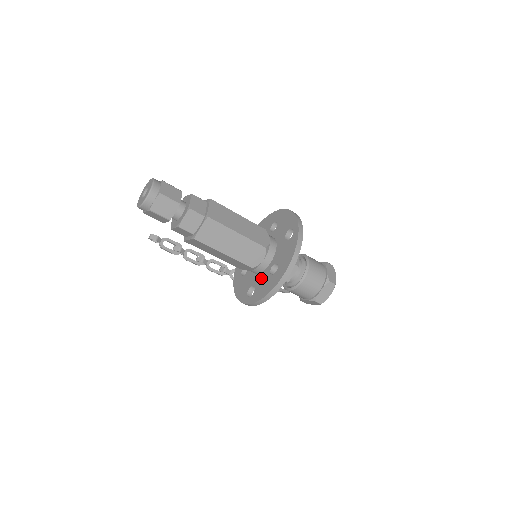
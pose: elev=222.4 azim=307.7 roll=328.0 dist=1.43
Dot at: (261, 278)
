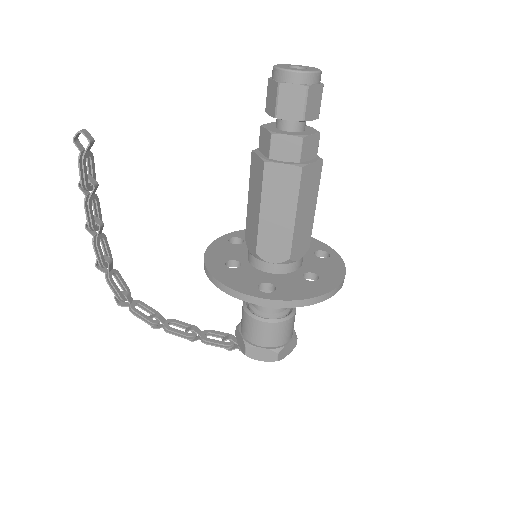
Dot at: (286, 279)
